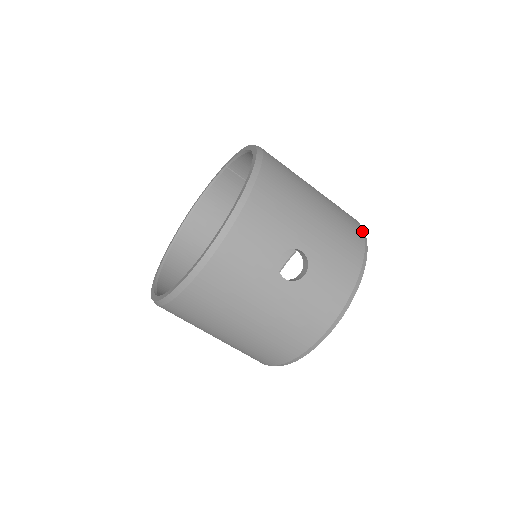
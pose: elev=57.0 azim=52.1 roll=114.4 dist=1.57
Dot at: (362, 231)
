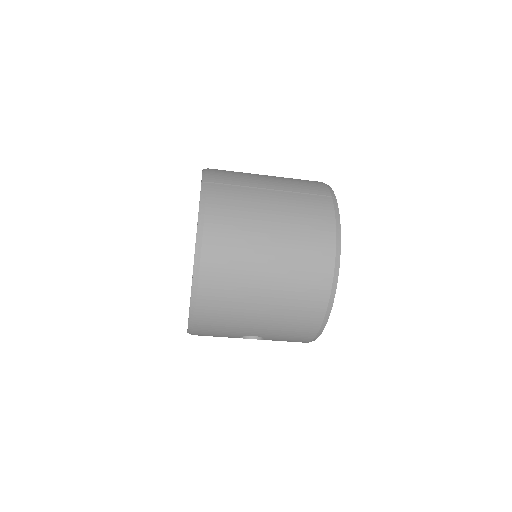
Dot at: (327, 298)
